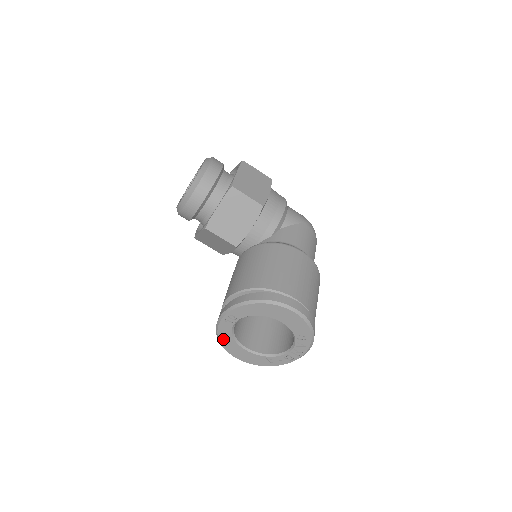
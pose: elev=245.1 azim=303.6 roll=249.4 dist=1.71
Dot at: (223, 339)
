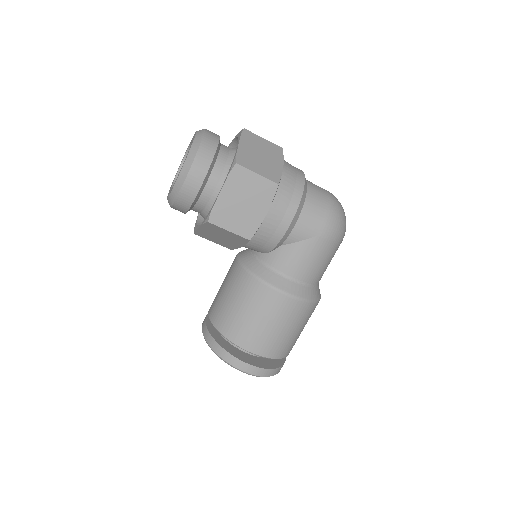
Dot at: occluded
